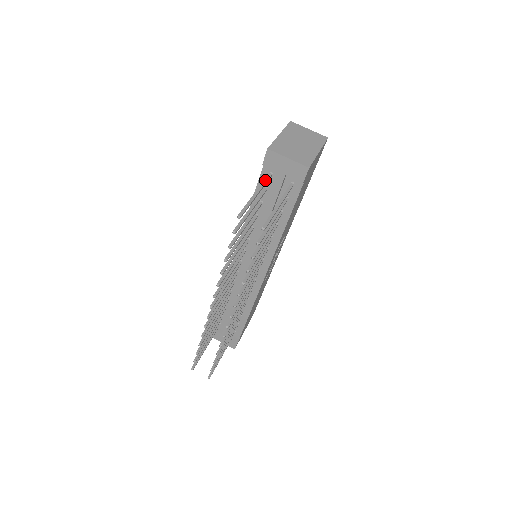
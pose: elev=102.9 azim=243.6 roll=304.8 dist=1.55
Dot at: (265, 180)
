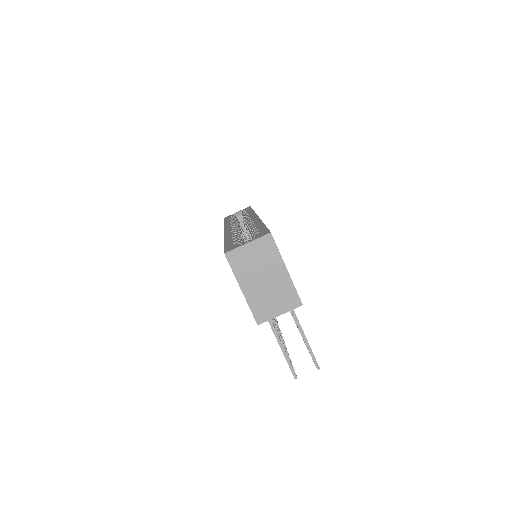
Dot at: (269, 321)
